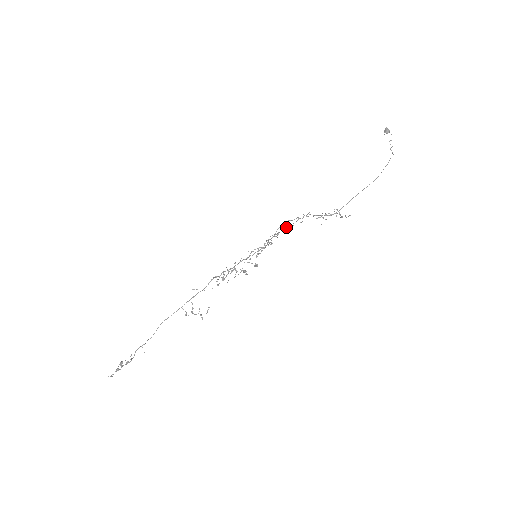
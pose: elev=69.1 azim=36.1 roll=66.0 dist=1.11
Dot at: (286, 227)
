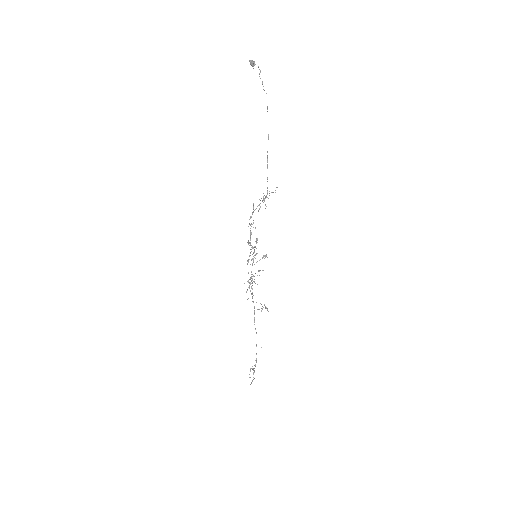
Dot at: occluded
